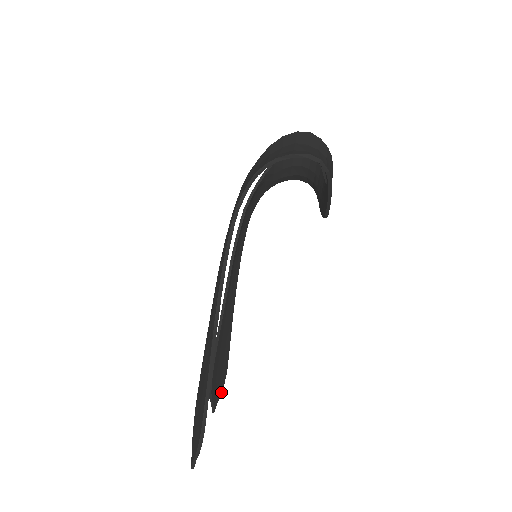
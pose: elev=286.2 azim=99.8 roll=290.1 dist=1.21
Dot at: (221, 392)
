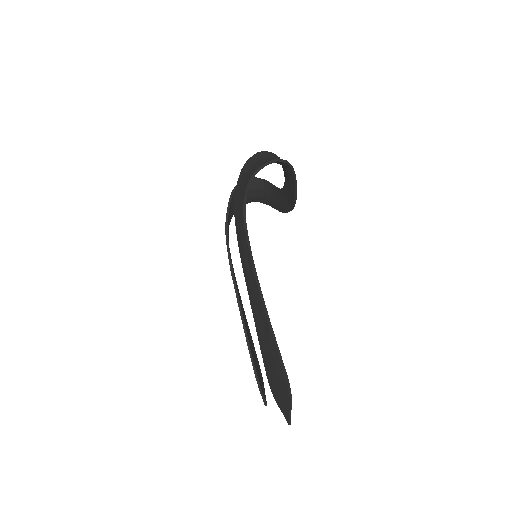
Dot at: occluded
